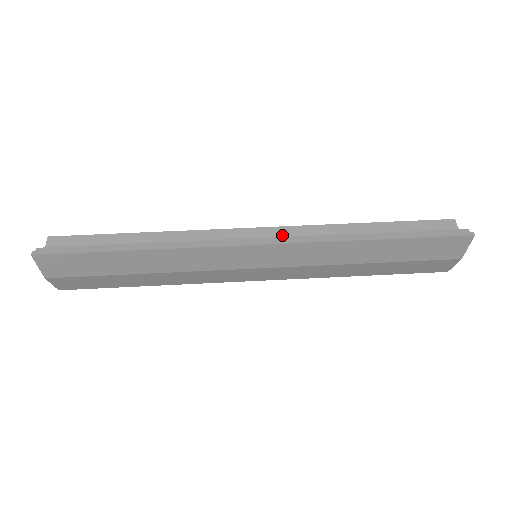
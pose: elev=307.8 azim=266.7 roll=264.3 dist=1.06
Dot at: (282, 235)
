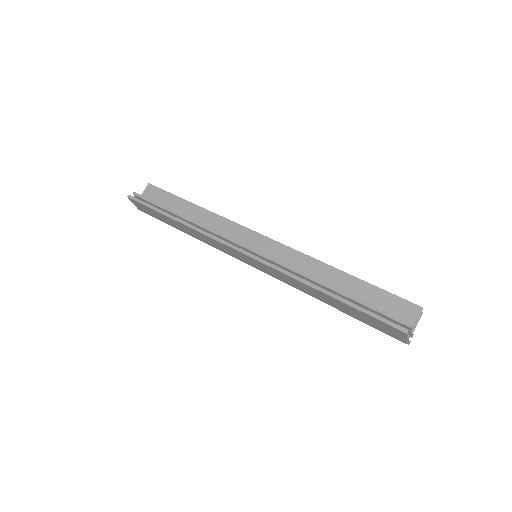
Dot at: (276, 250)
